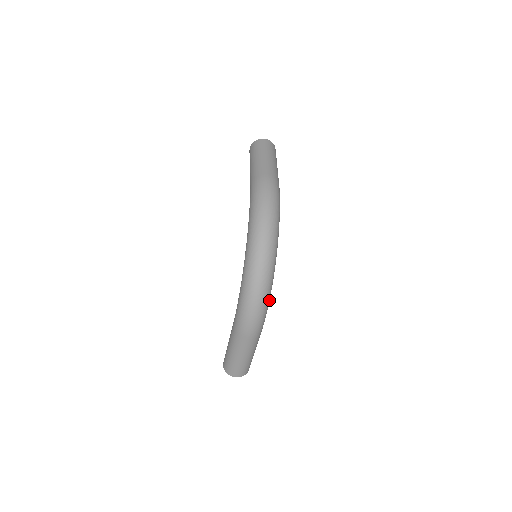
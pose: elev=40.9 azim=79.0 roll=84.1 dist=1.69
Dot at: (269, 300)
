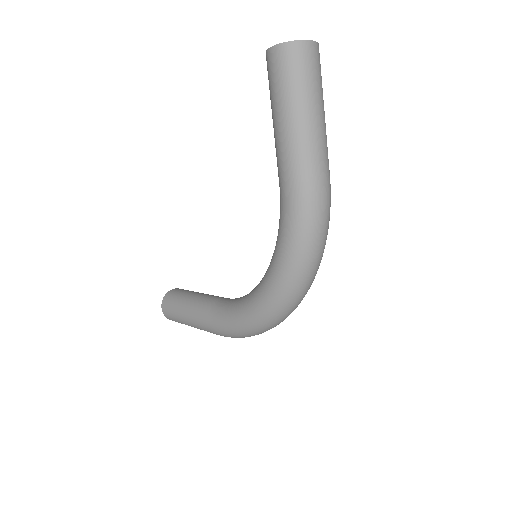
Dot at: occluded
